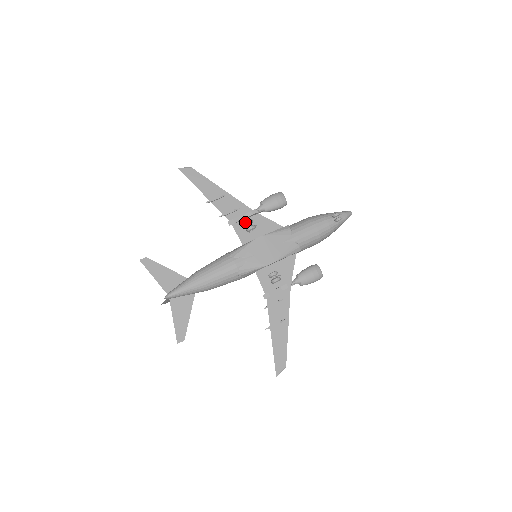
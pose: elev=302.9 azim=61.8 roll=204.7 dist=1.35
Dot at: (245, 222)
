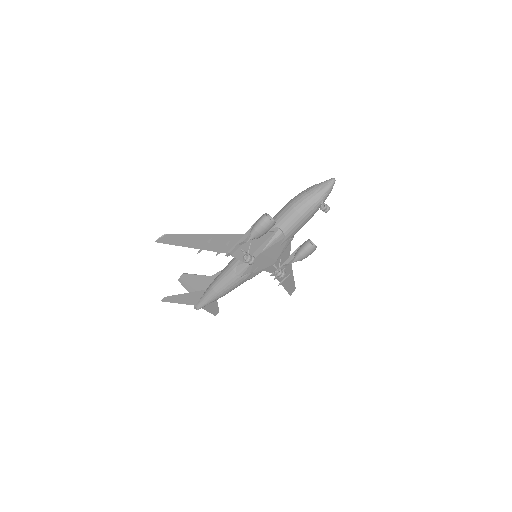
Dot at: occluded
